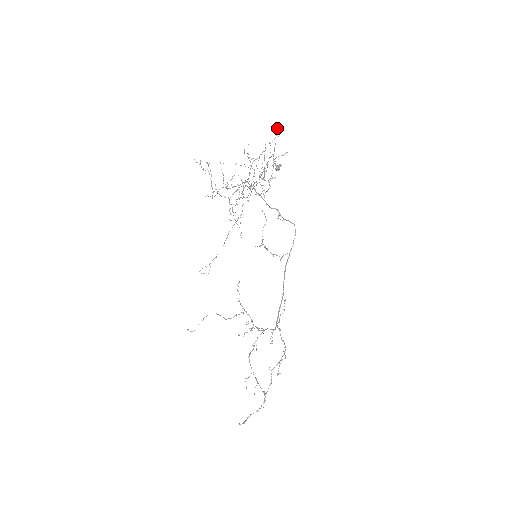
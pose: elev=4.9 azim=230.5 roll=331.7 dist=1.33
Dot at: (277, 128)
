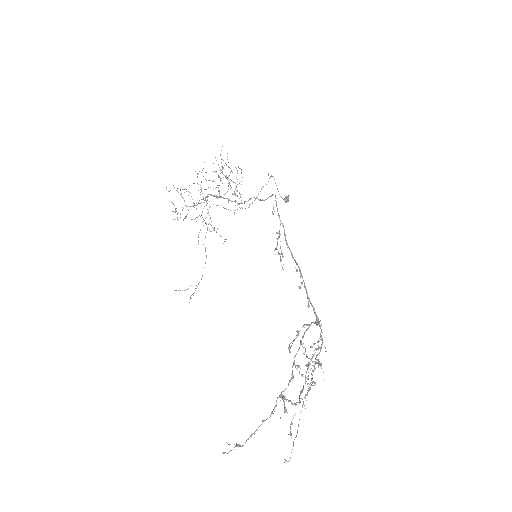
Dot at: occluded
